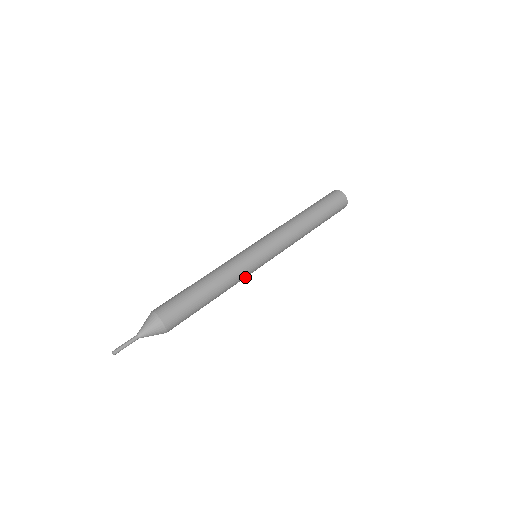
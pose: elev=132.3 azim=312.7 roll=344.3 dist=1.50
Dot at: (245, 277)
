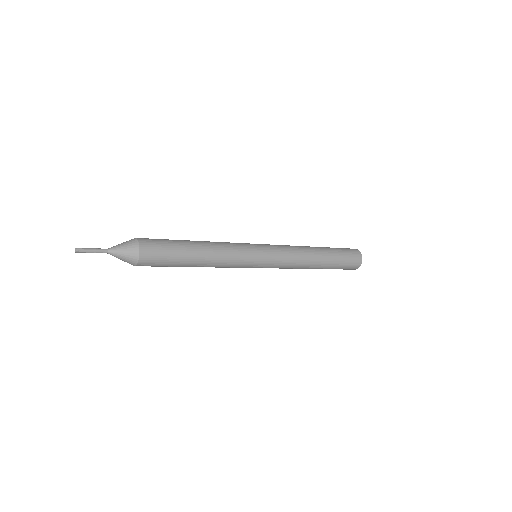
Dot at: (238, 264)
